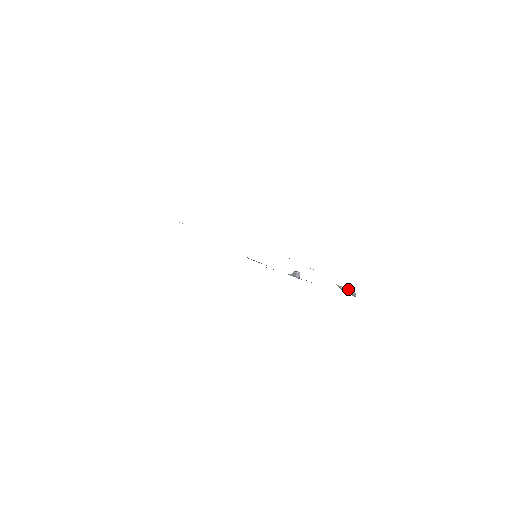
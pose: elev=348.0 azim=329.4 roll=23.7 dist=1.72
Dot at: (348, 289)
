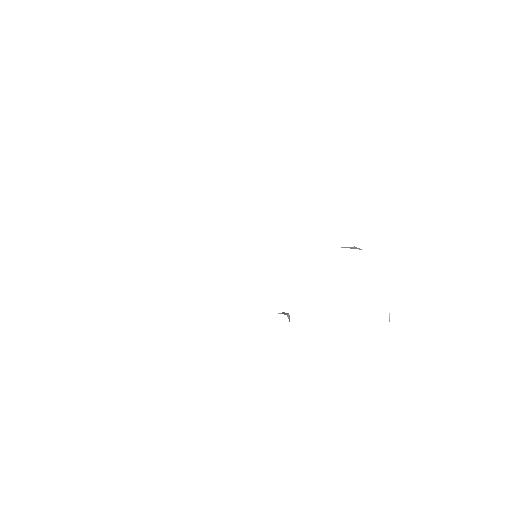
Dot at: occluded
